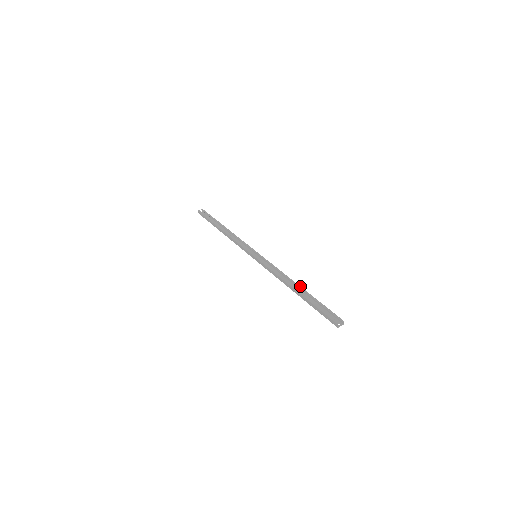
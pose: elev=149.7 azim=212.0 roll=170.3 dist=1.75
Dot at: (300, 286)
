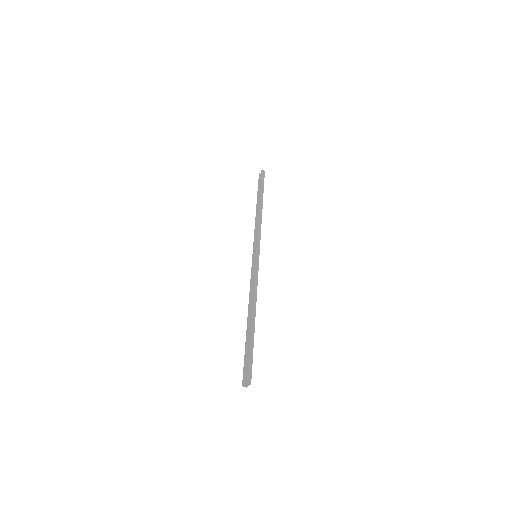
Dot at: (251, 316)
